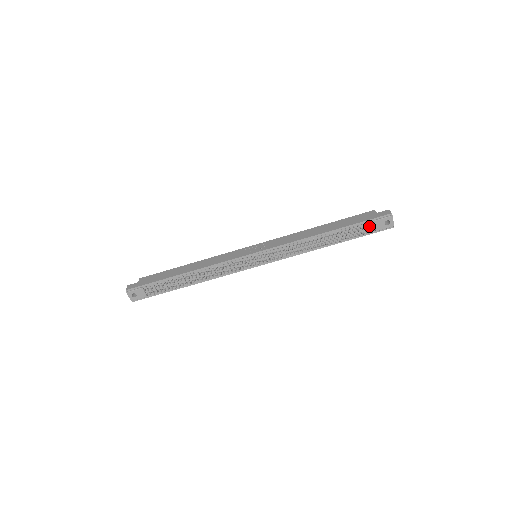
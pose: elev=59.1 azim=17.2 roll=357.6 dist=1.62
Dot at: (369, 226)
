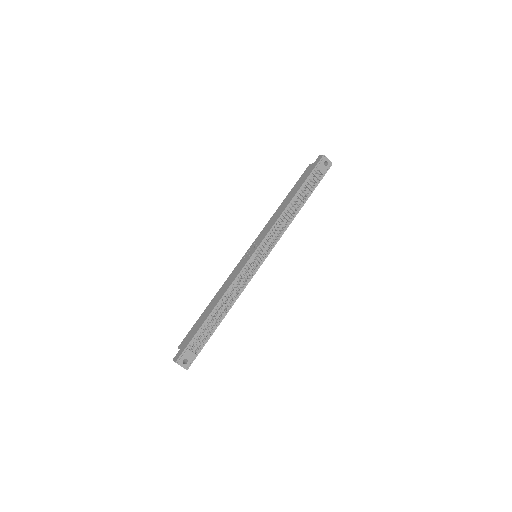
Dot at: (317, 173)
